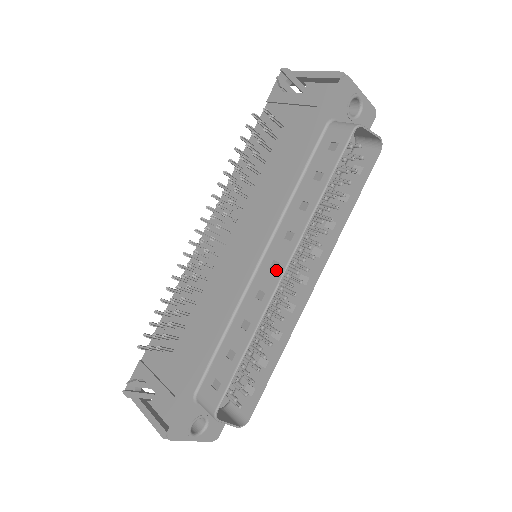
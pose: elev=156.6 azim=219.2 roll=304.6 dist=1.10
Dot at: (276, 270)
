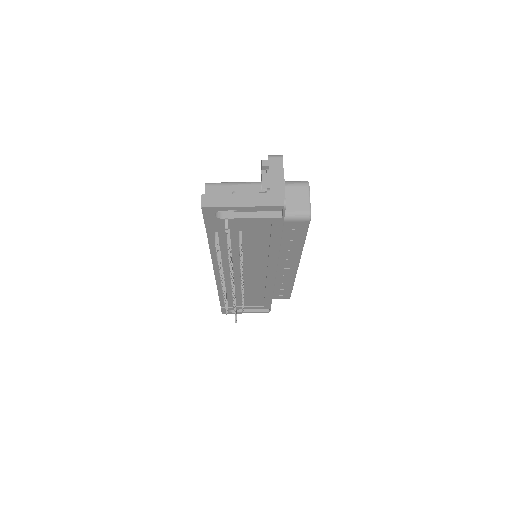
Dot at: (292, 269)
